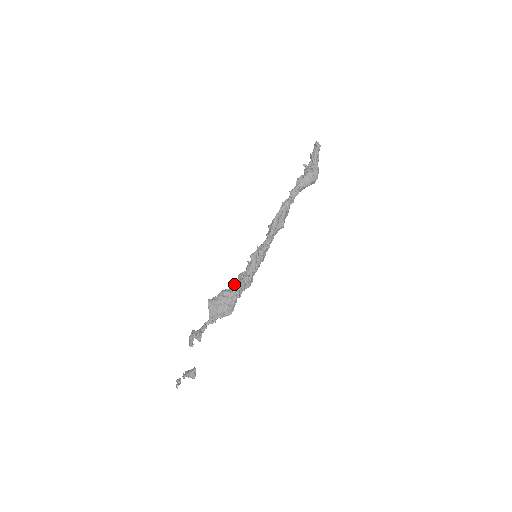
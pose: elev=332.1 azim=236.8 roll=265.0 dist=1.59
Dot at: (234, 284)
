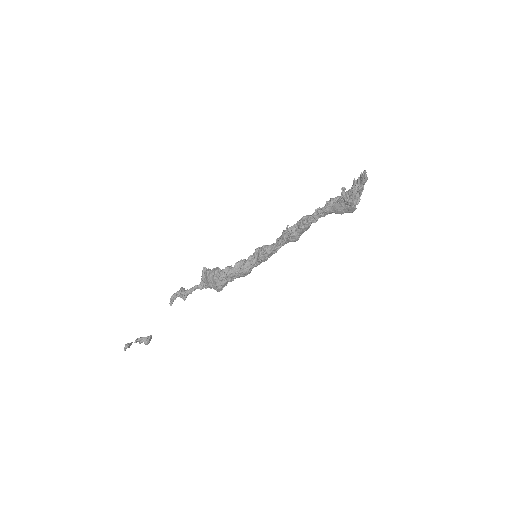
Dot at: (227, 270)
